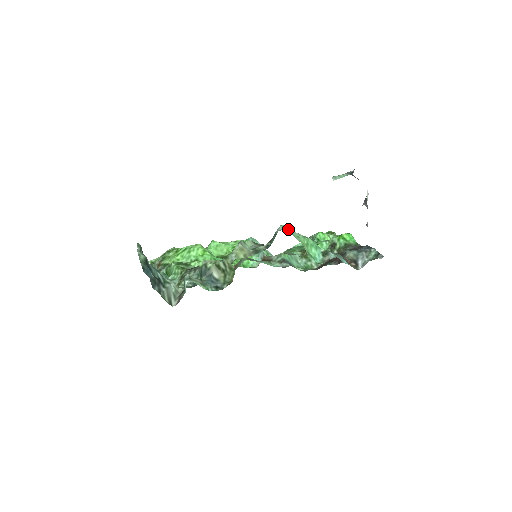
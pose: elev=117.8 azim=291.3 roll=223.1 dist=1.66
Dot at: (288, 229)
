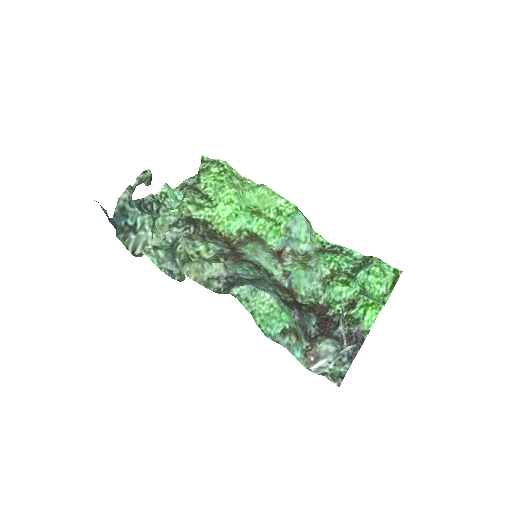
Dot at: (244, 297)
